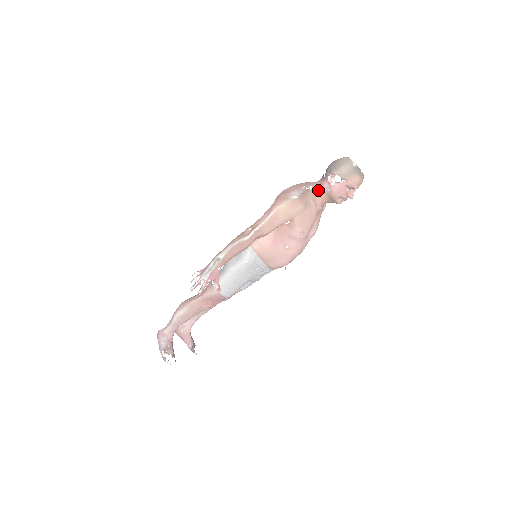
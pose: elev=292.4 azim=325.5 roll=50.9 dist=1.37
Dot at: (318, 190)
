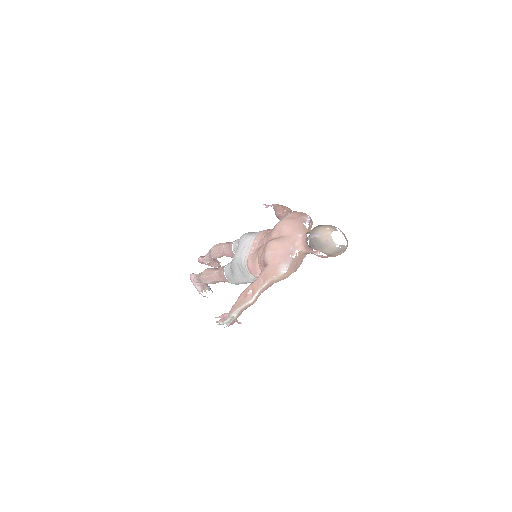
Dot at: (304, 251)
